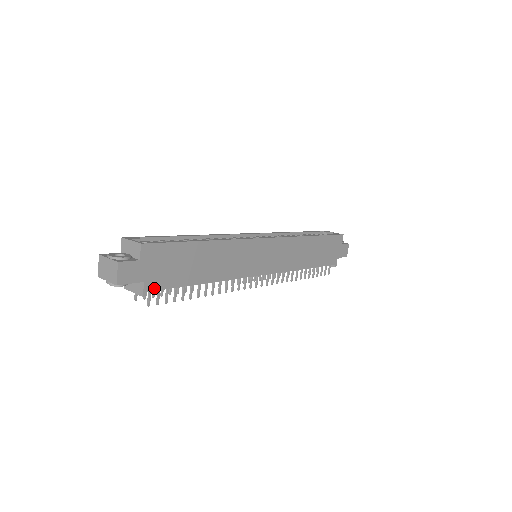
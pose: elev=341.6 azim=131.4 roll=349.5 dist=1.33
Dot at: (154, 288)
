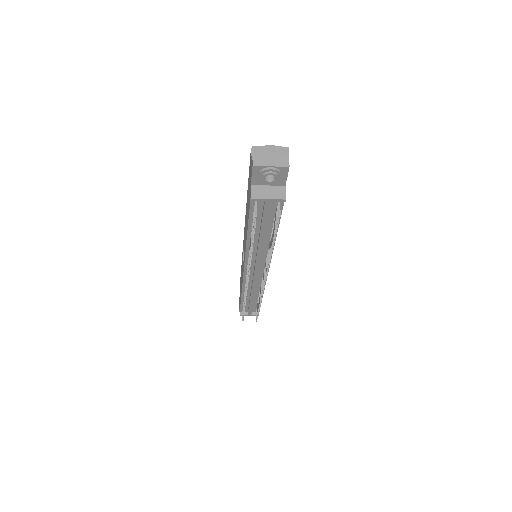
Dot at: occluded
